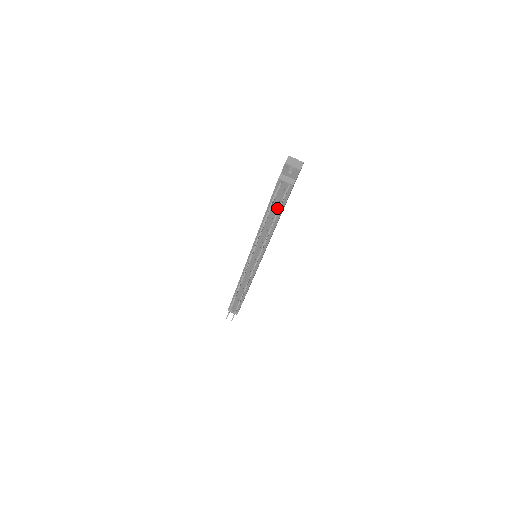
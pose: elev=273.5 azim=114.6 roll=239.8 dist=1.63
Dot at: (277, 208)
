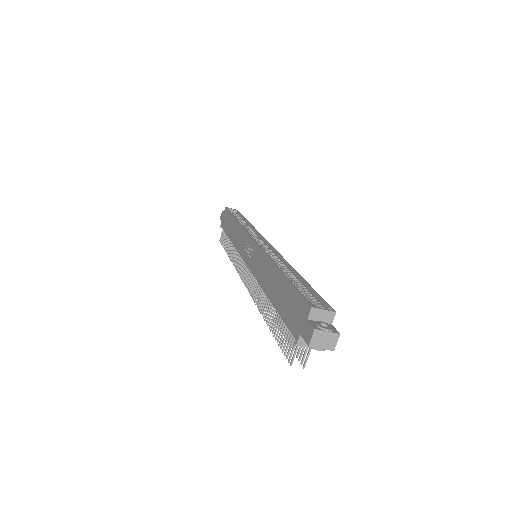
Dot at: occluded
